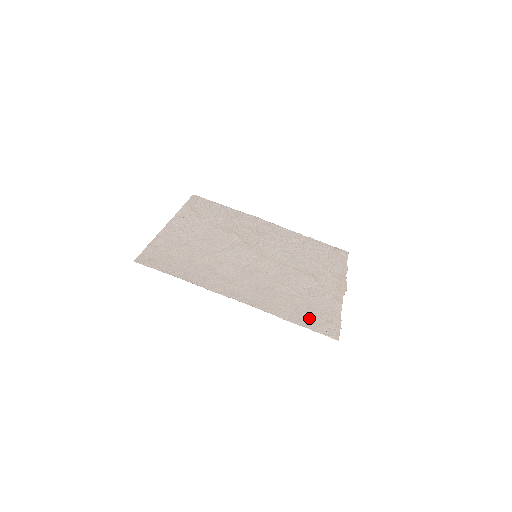
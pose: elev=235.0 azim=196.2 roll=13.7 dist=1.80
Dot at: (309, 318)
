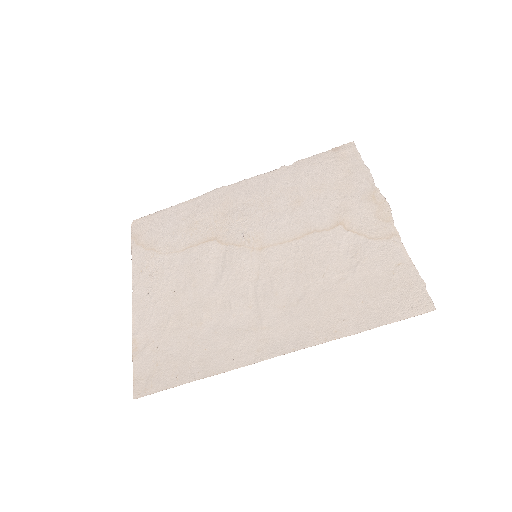
Dot at: (378, 304)
